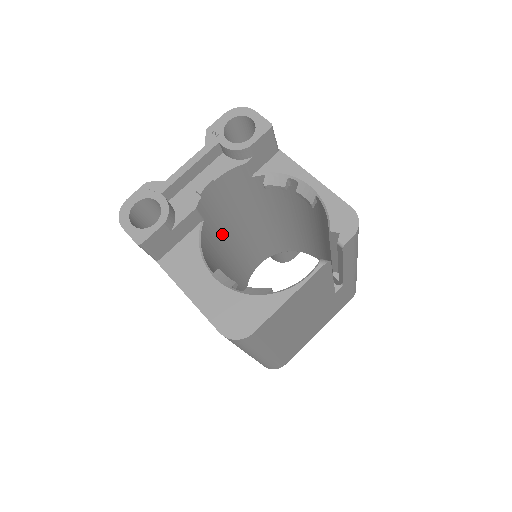
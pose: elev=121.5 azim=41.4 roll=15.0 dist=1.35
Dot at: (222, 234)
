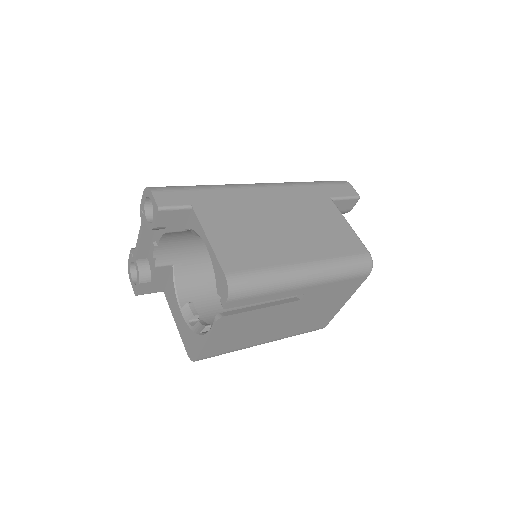
Dot at: occluded
